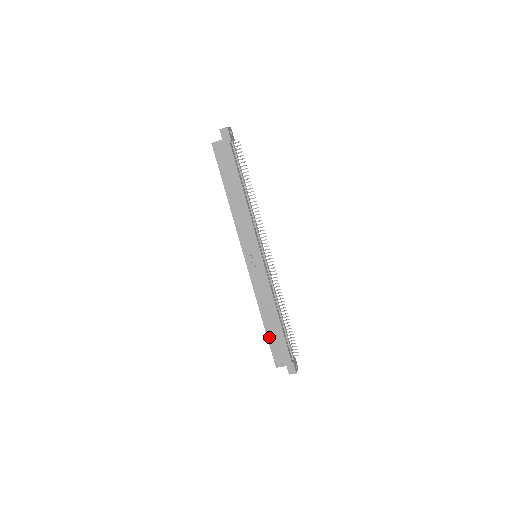
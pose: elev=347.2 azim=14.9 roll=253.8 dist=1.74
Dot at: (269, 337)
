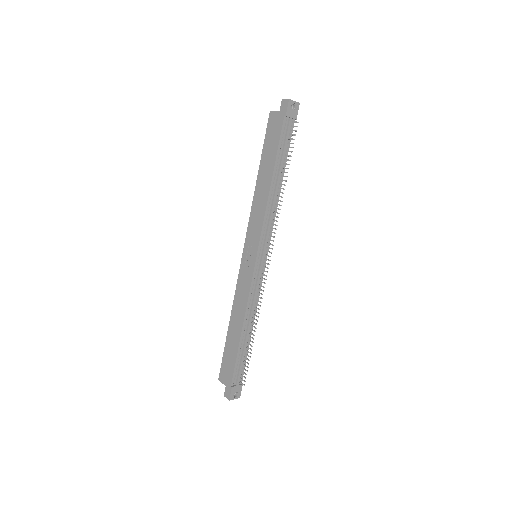
Dot at: (226, 346)
